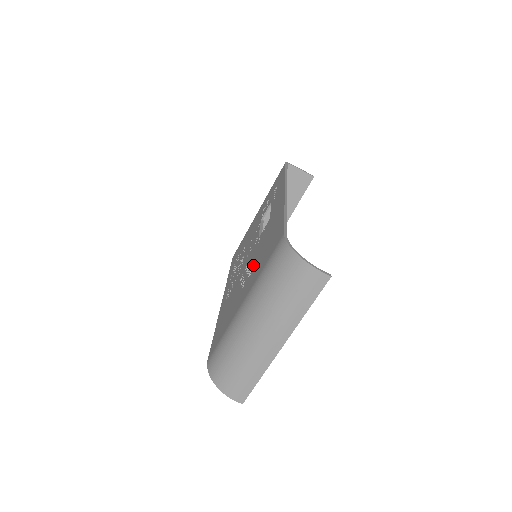
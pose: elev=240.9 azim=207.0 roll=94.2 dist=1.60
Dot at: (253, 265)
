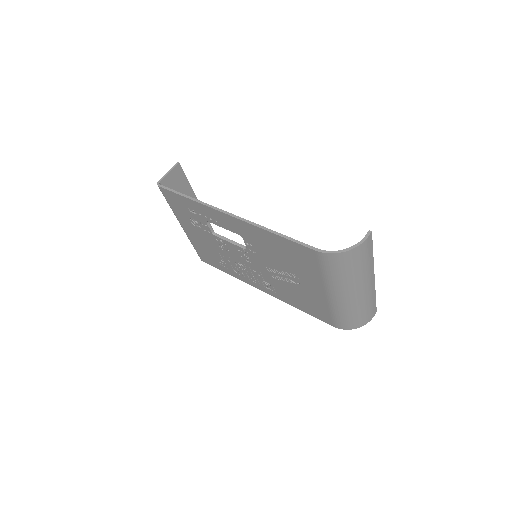
Dot at: (288, 270)
